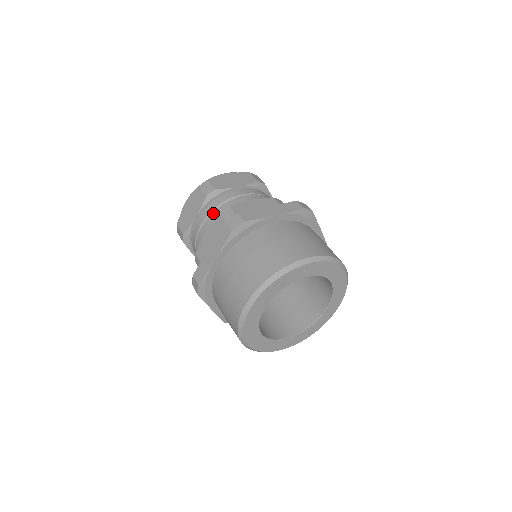
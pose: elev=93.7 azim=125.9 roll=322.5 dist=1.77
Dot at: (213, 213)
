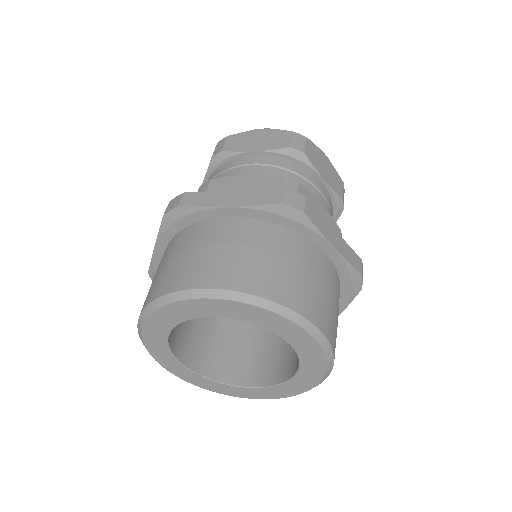
Dot at: (276, 168)
